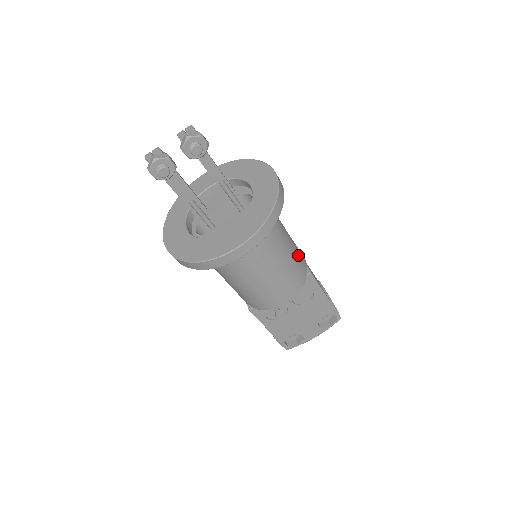
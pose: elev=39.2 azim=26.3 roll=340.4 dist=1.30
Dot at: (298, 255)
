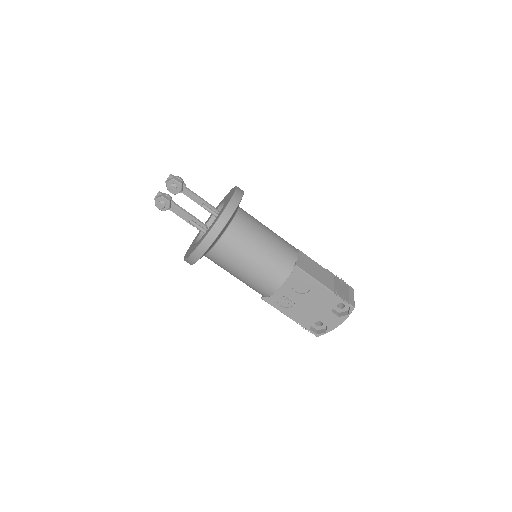
Dot at: (281, 252)
